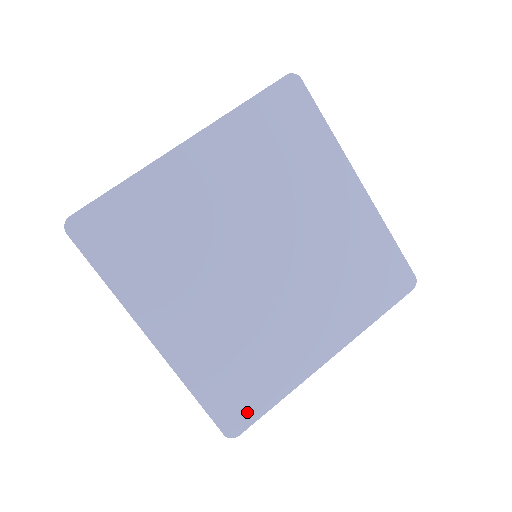
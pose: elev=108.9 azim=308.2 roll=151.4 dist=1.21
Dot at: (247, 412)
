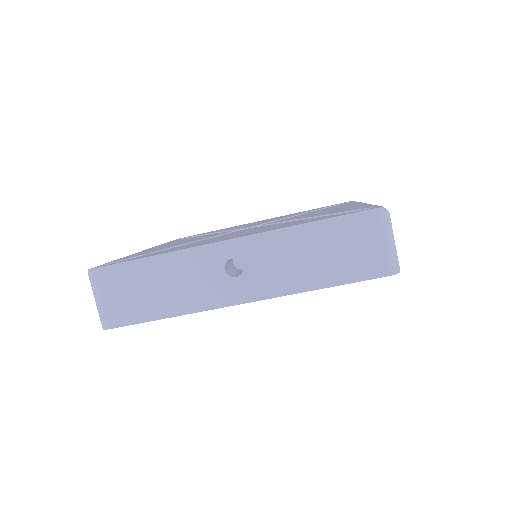
Dot at: occluded
